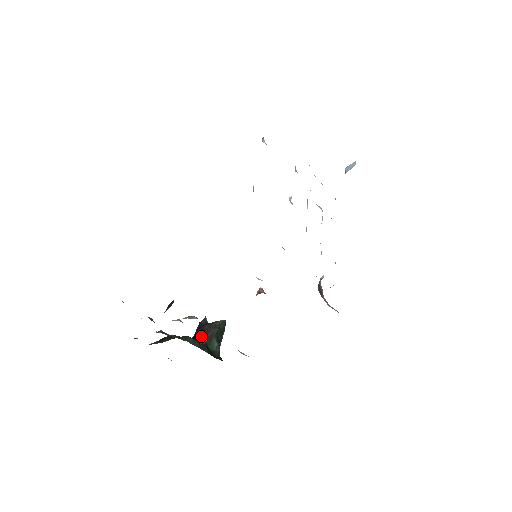
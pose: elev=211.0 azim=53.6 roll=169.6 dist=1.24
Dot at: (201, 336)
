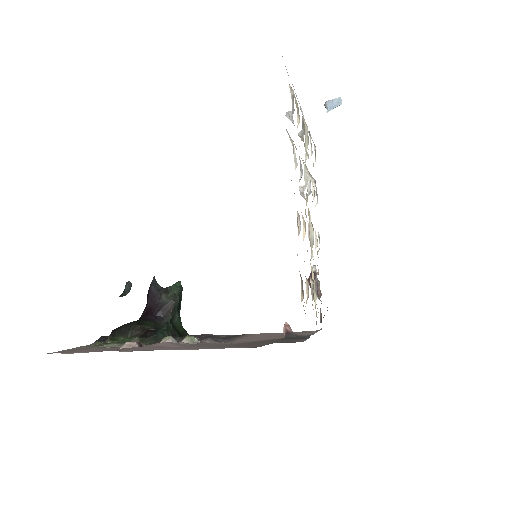
Dot at: (163, 313)
